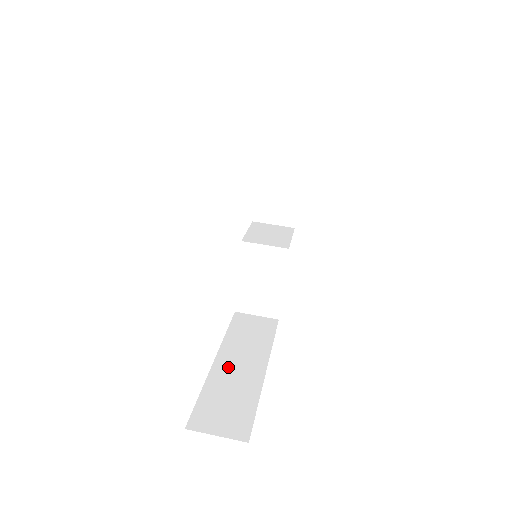
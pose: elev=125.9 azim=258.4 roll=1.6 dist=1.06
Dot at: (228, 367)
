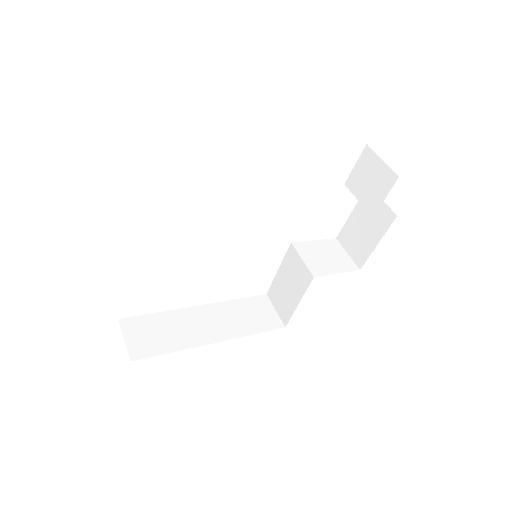
Dot at: (197, 317)
